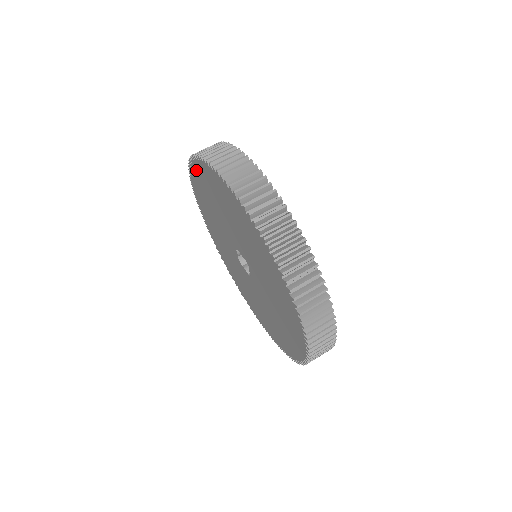
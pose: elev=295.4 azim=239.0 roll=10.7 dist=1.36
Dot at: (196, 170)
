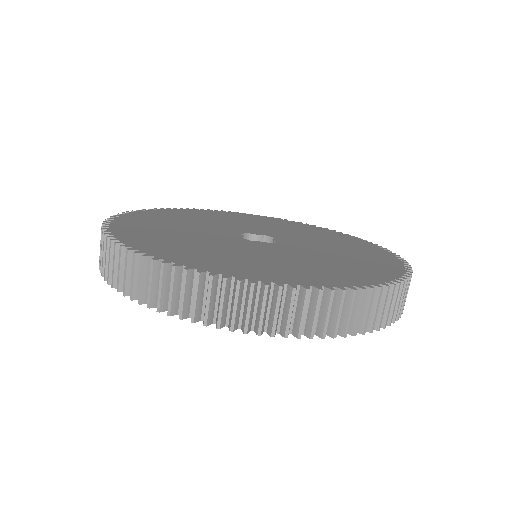
Dot at: occluded
